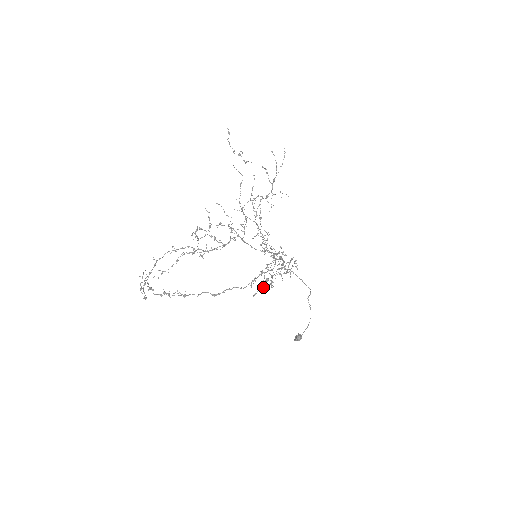
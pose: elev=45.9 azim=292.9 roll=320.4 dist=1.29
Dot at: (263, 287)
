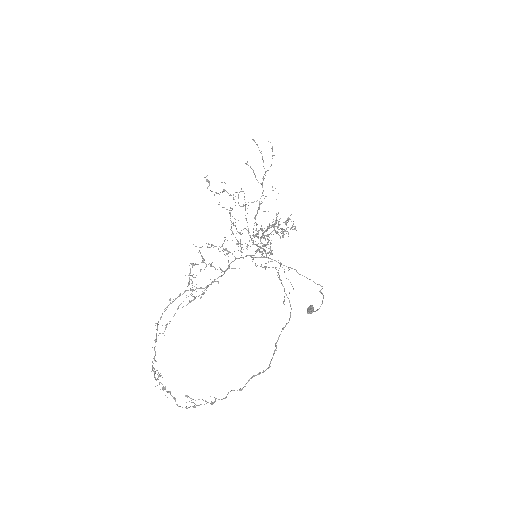
Dot at: occluded
